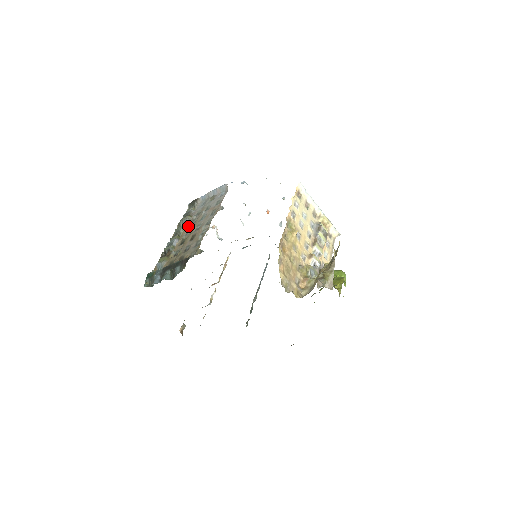
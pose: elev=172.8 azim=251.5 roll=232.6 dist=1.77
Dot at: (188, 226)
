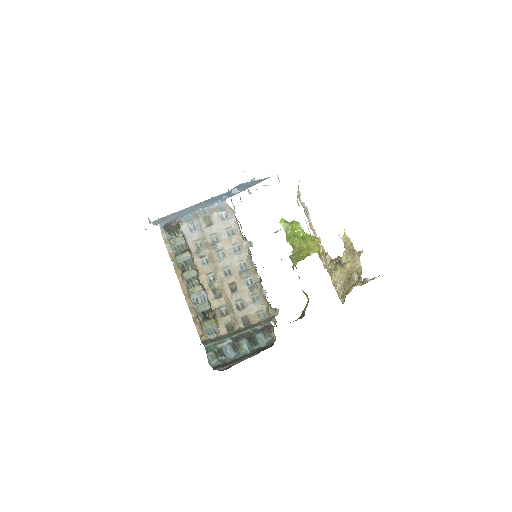
Dot at: (201, 267)
